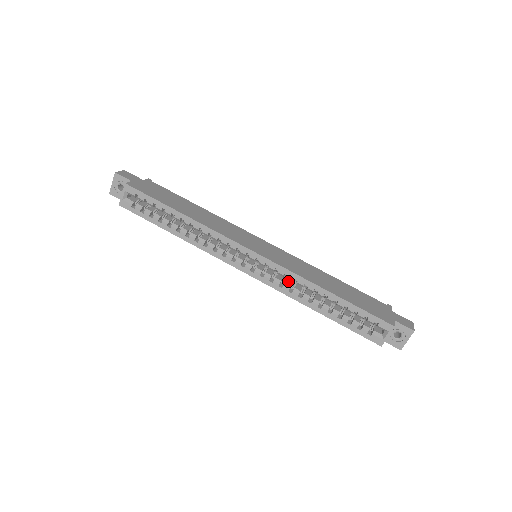
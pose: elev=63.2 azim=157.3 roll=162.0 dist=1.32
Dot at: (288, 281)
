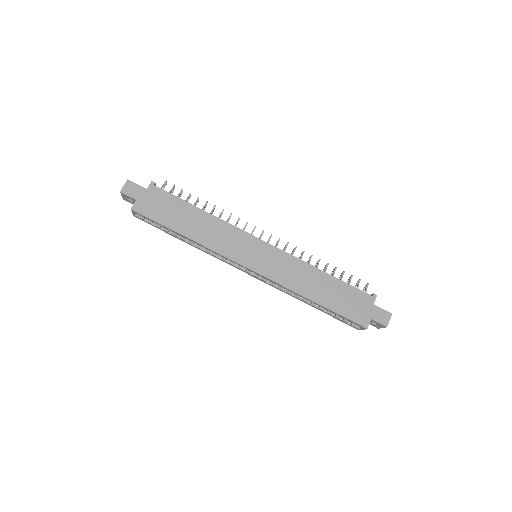
Dot at: occluded
